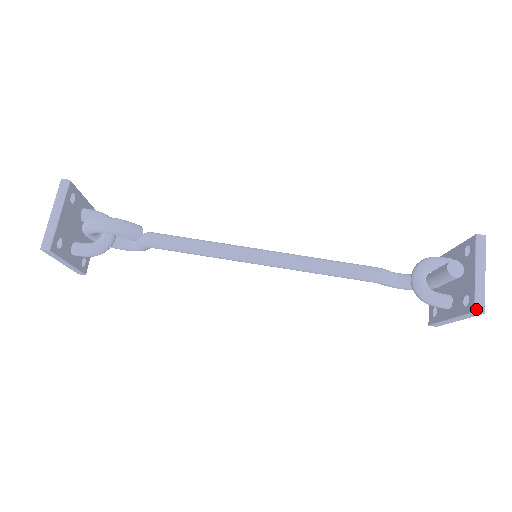
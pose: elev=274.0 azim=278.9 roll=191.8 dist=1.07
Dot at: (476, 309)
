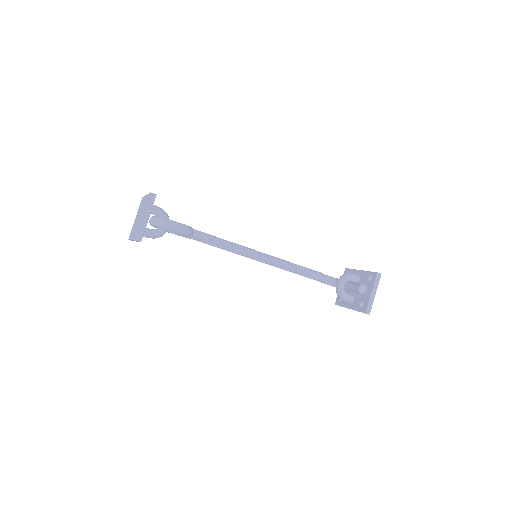
Dot at: (366, 312)
